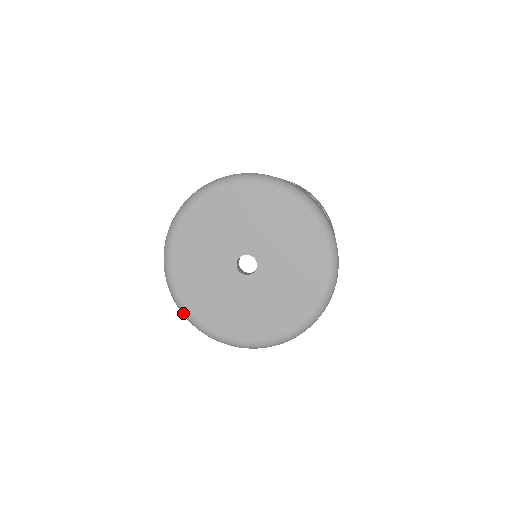
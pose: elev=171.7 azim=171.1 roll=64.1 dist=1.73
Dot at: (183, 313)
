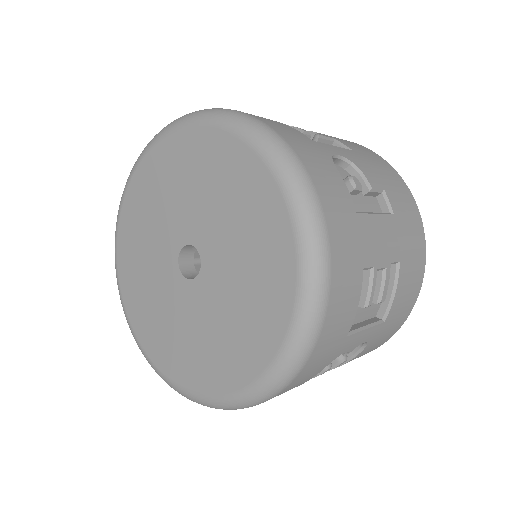
Dot at: (157, 373)
